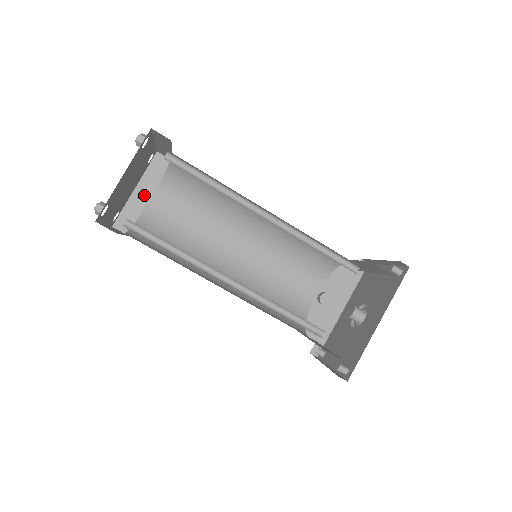
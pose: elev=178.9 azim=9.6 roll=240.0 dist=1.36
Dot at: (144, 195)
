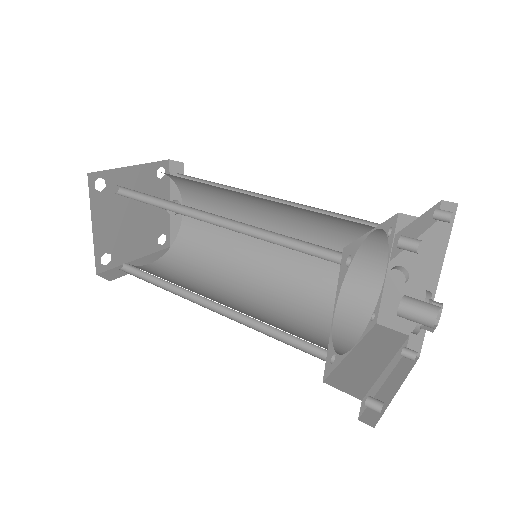
Dot at: occluded
